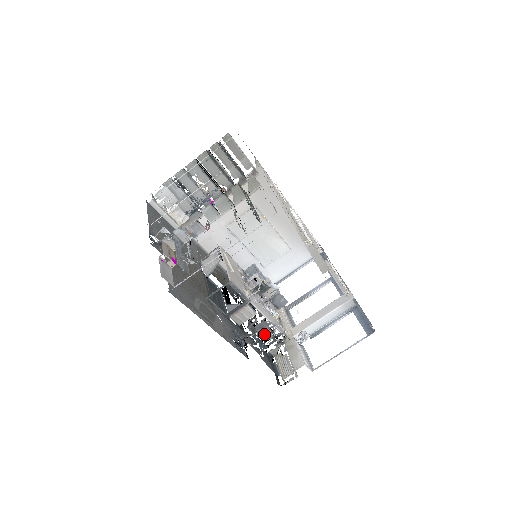
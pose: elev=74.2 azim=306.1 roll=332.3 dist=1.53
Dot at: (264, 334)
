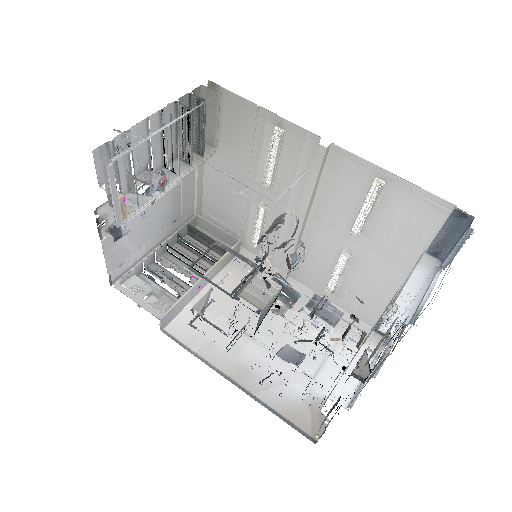
Dot at: (286, 242)
